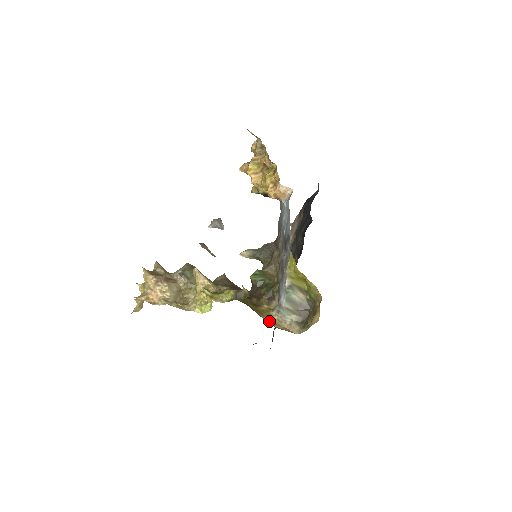
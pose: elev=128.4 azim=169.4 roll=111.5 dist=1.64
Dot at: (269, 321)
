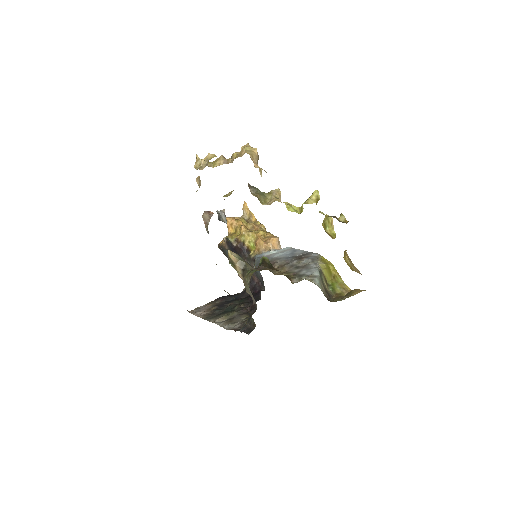
Dot at: occluded
